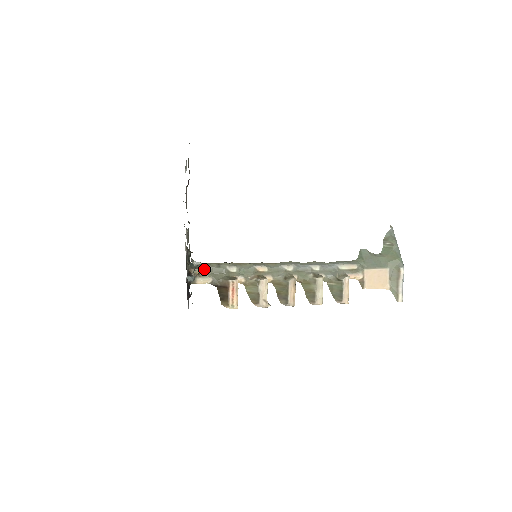
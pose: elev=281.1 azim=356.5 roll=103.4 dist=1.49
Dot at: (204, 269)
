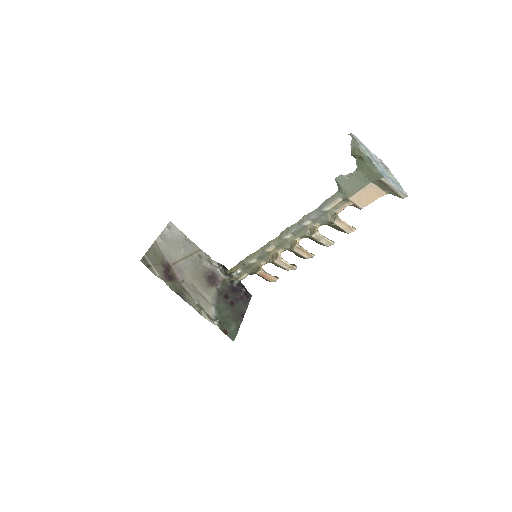
Dot at: (238, 273)
